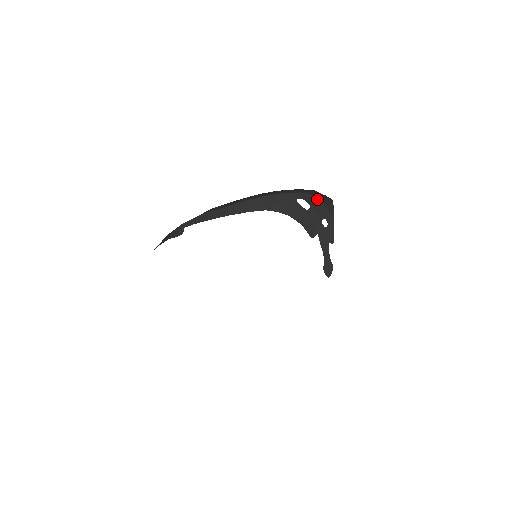
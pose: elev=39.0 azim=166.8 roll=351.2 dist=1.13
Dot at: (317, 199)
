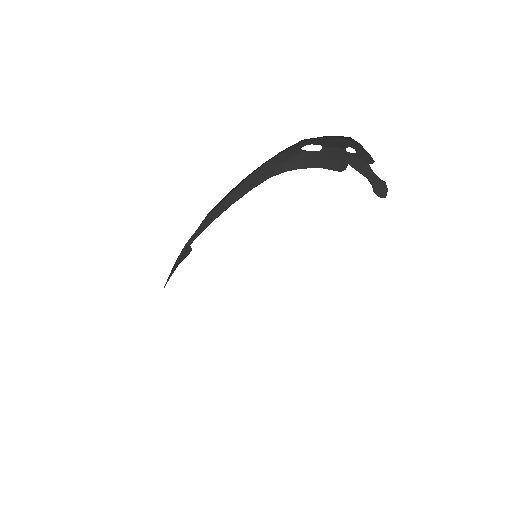
Dot at: (324, 137)
